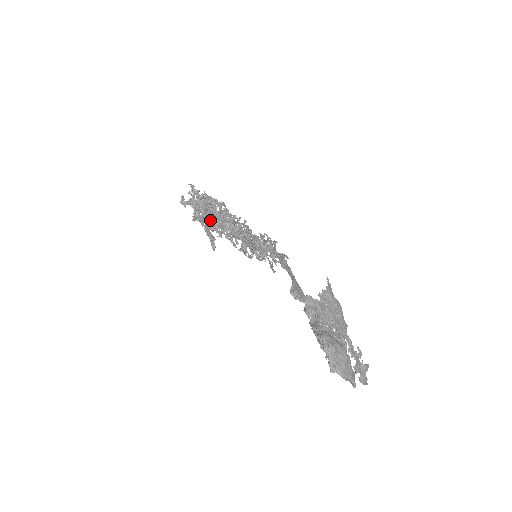
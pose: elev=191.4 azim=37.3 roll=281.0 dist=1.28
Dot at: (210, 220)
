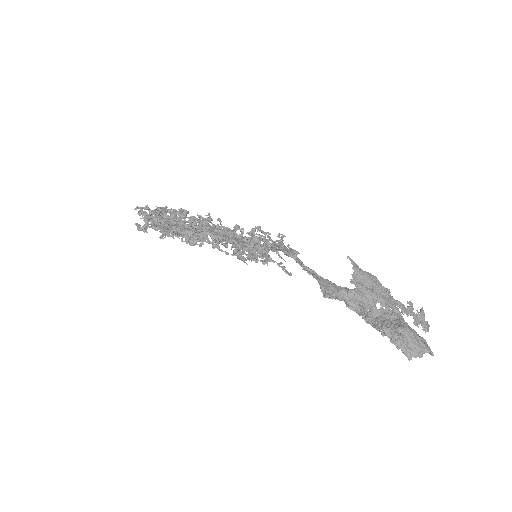
Dot at: occluded
